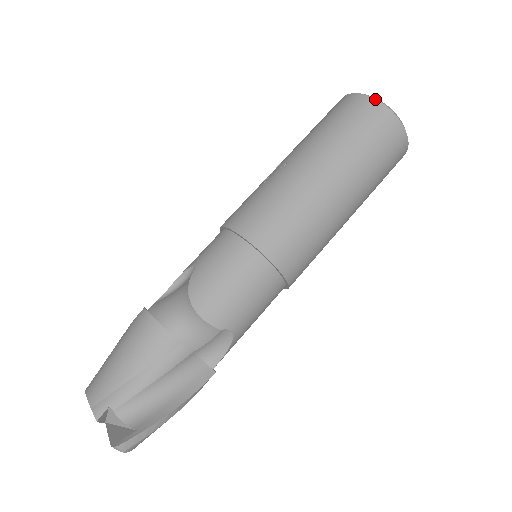
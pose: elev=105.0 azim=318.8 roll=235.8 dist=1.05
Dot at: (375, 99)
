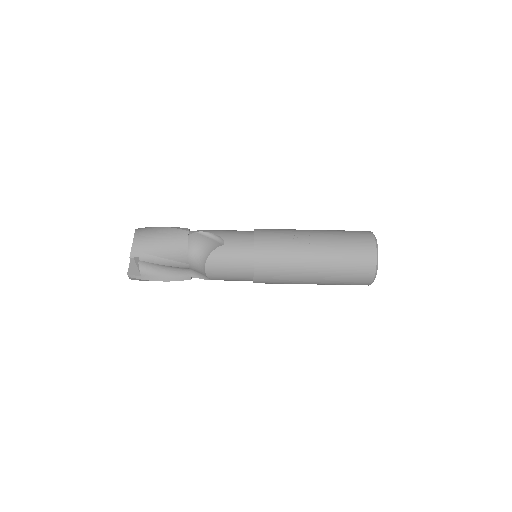
Dot at: (376, 263)
